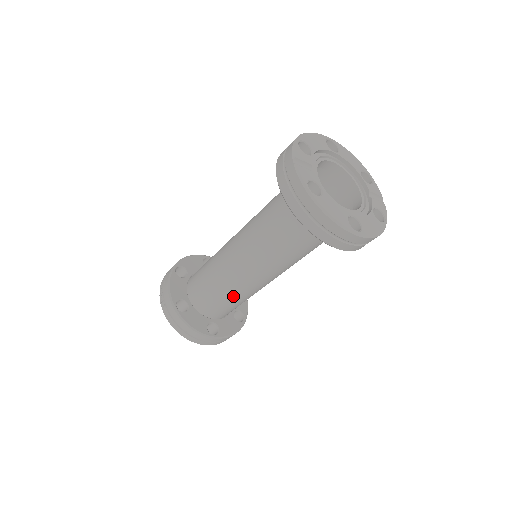
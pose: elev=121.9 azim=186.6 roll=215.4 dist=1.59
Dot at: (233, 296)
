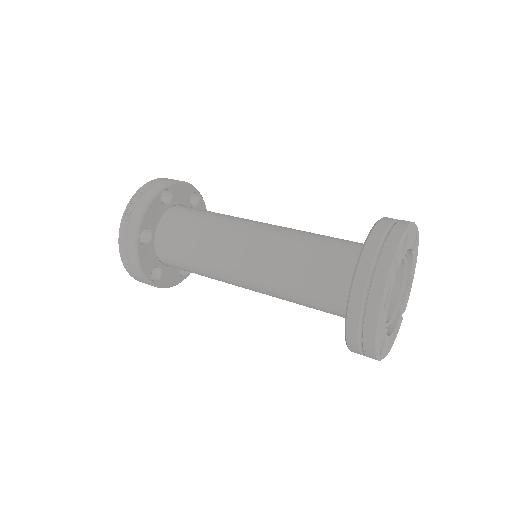
Dot at: (205, 272)
